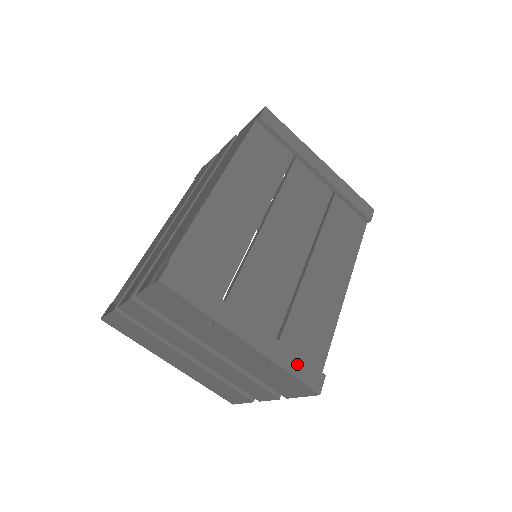
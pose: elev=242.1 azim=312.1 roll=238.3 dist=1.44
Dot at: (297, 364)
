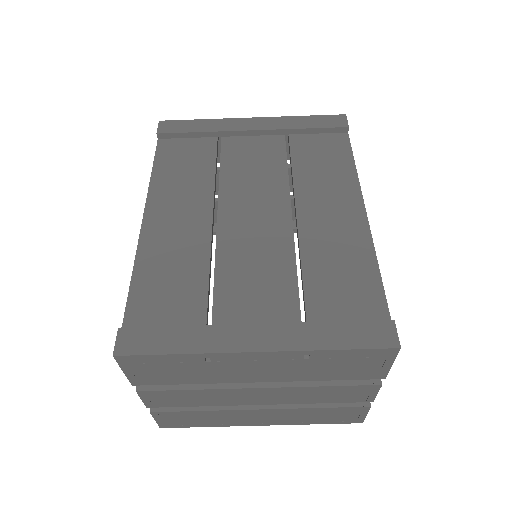
Dot at: (343, 333)
